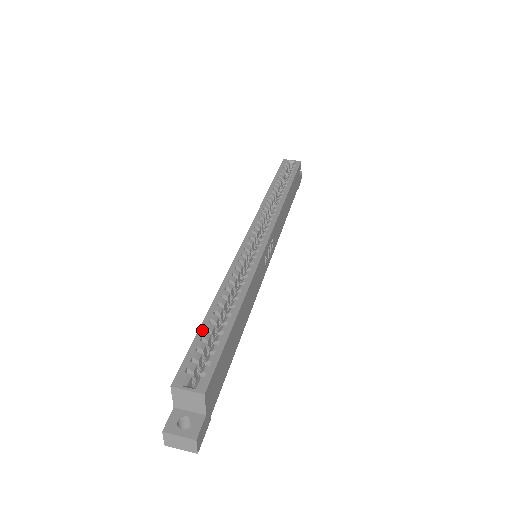
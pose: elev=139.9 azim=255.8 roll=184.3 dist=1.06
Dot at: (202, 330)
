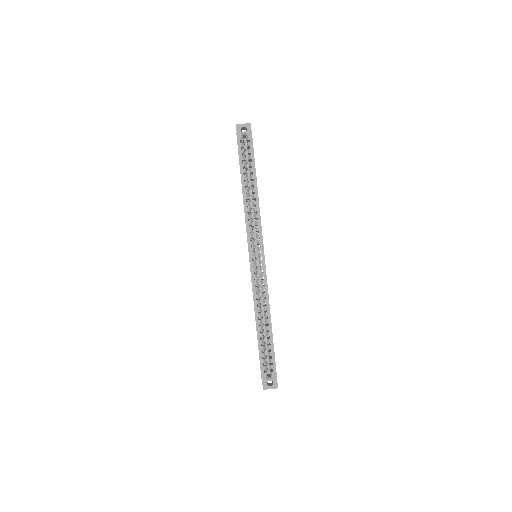
Dot at: (260, 346)
